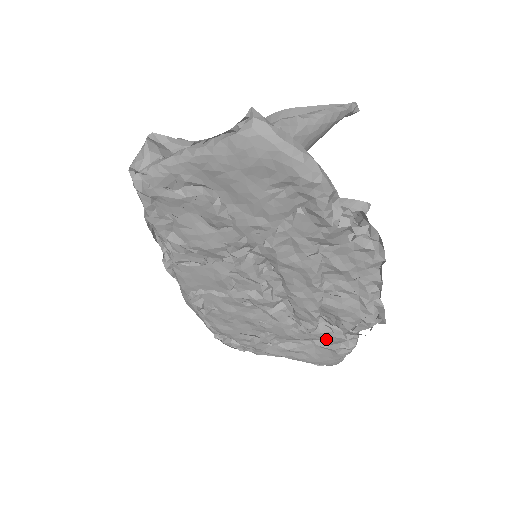
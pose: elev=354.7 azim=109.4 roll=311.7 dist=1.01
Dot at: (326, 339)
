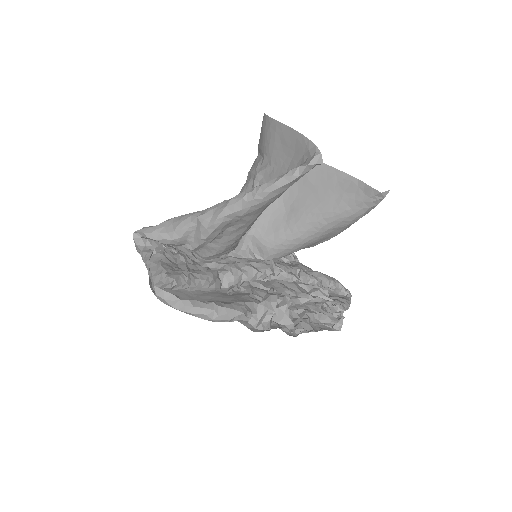
Dot at: occluded
